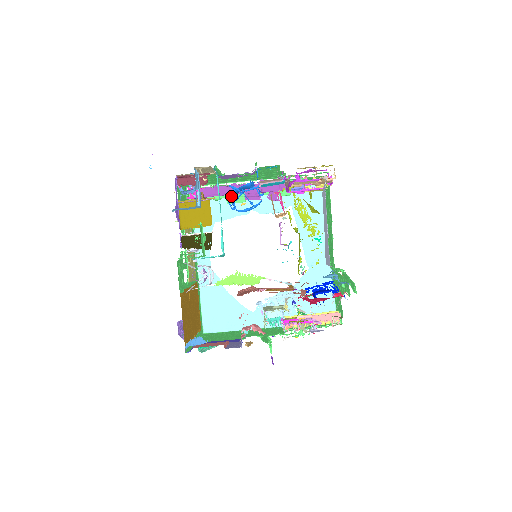
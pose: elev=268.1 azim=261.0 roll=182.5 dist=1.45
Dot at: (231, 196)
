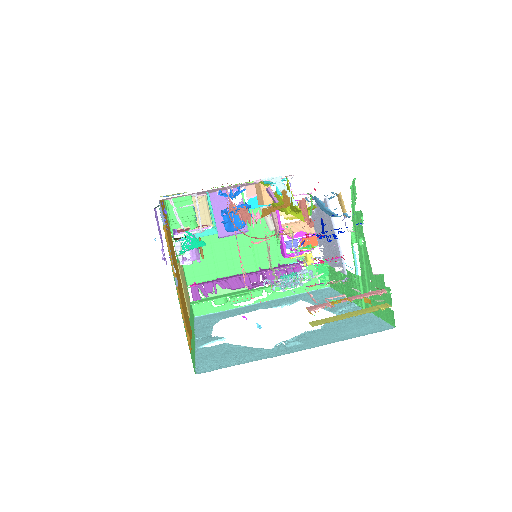
Dot at: occluded
